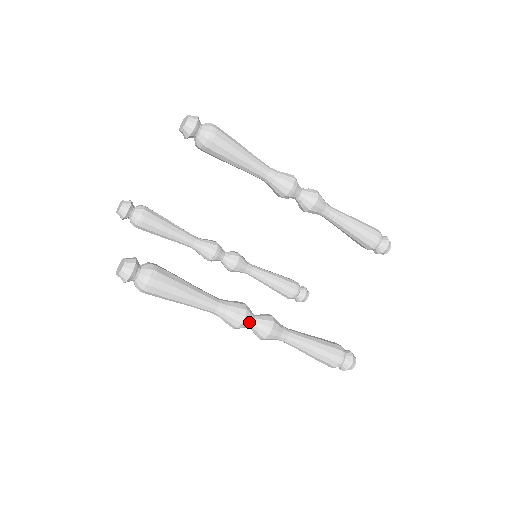
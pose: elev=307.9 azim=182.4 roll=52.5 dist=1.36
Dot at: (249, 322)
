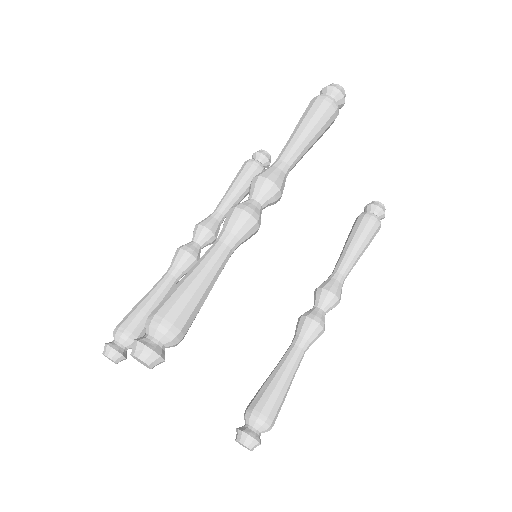
Dot at: (324, 321)
